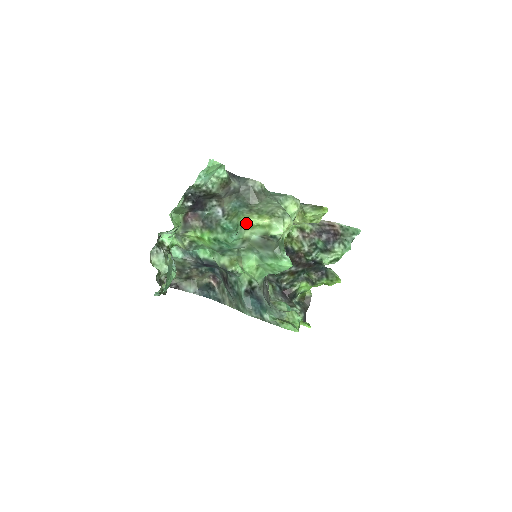
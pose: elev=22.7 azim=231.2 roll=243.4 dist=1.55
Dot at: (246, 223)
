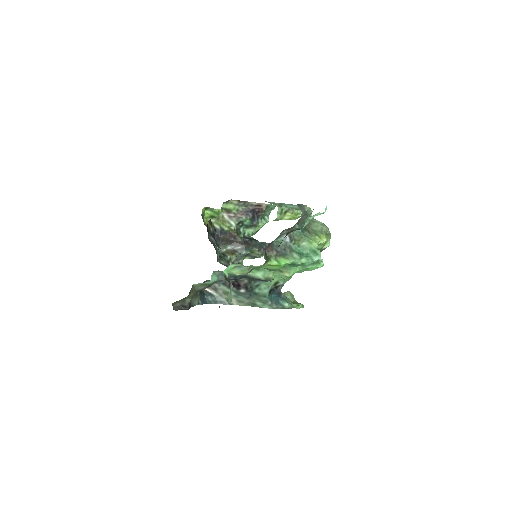
Dot at: (317, 246)
